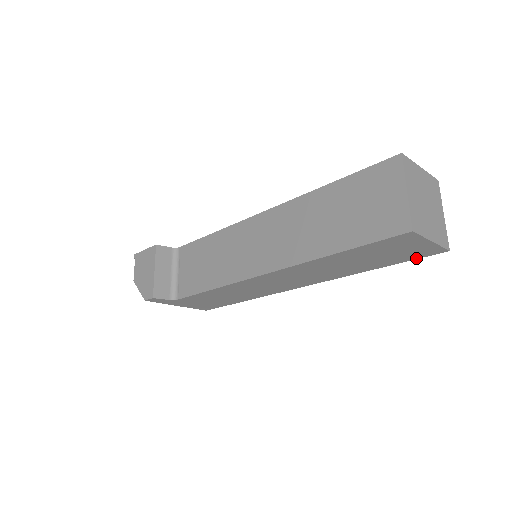
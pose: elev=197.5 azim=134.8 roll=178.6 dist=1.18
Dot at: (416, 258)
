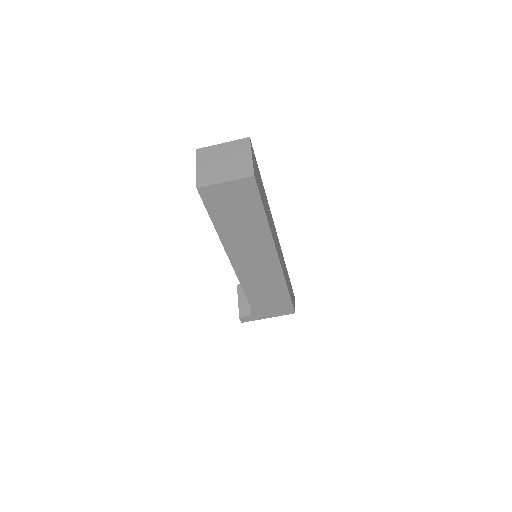
Dot at: (258, 194)
